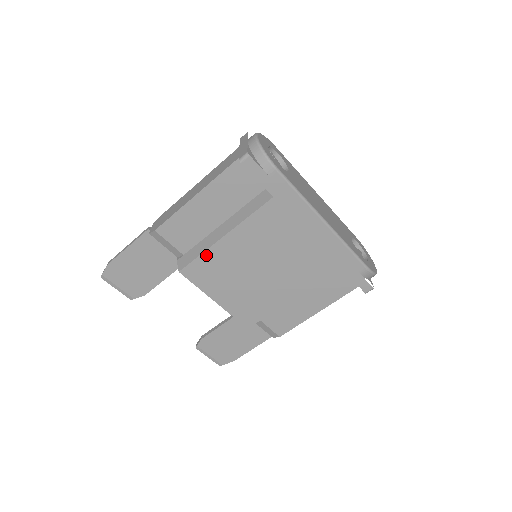
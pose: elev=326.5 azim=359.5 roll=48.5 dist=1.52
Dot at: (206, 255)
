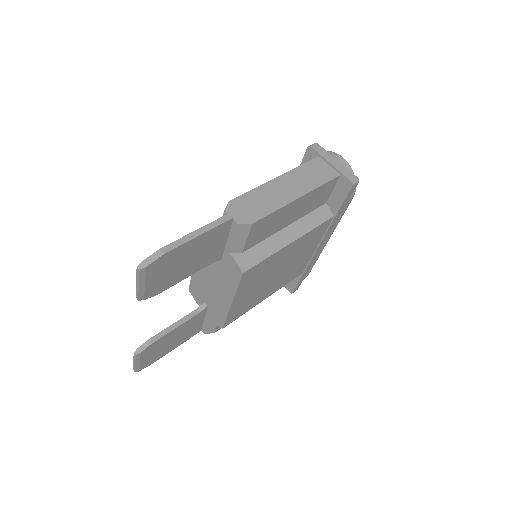
Dot at: (270, 258)
